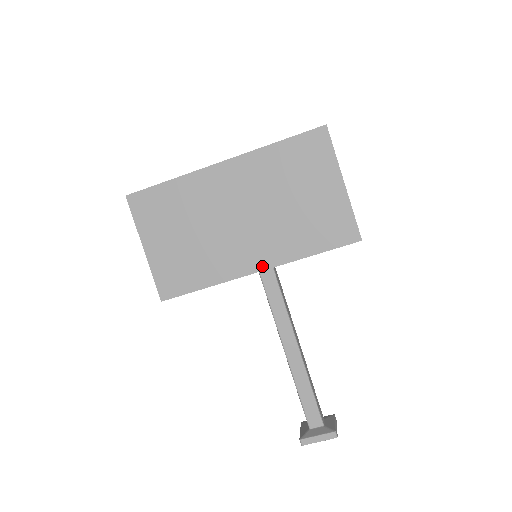
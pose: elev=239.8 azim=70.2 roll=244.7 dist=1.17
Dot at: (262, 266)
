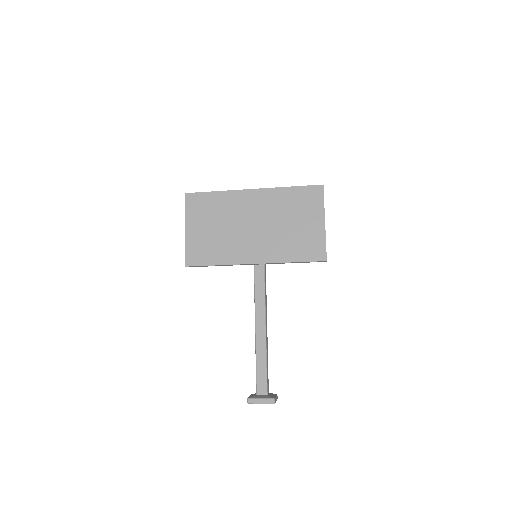
Dot at: (258, 261)
